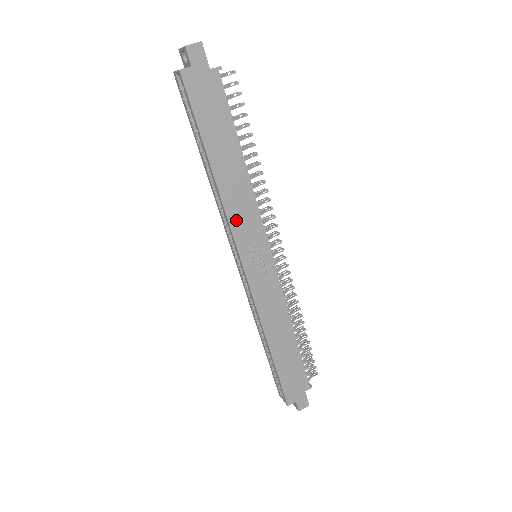
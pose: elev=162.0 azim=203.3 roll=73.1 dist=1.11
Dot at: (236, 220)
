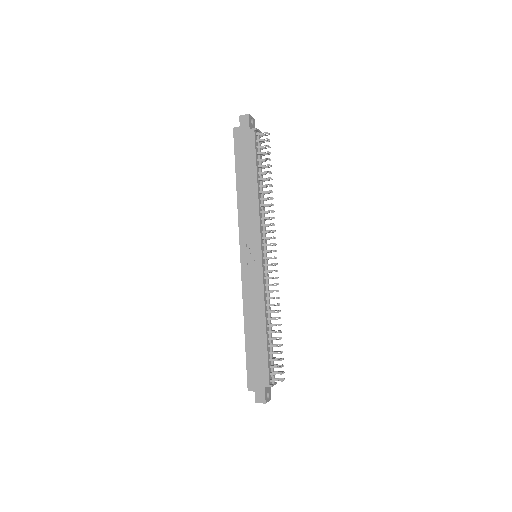
Dot at: (243, 223)
